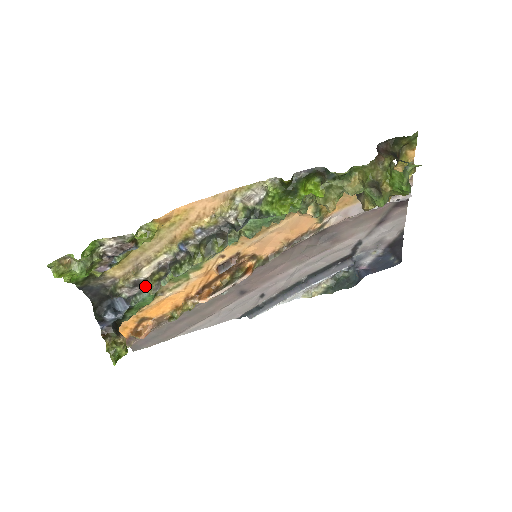
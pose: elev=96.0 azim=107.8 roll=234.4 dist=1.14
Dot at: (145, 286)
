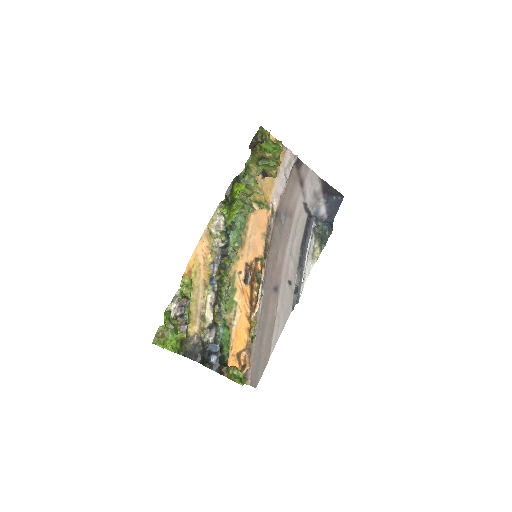
Dot at: (215, 323)
